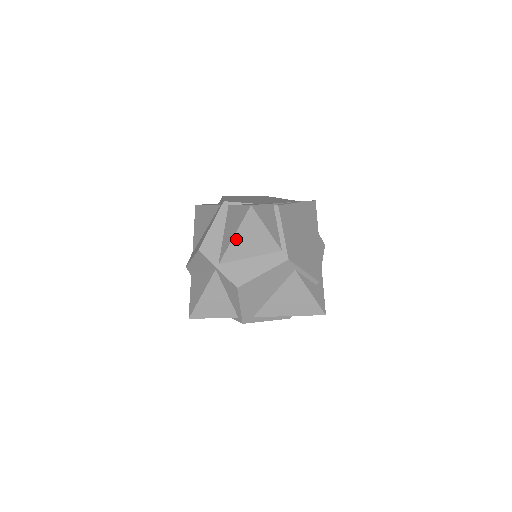
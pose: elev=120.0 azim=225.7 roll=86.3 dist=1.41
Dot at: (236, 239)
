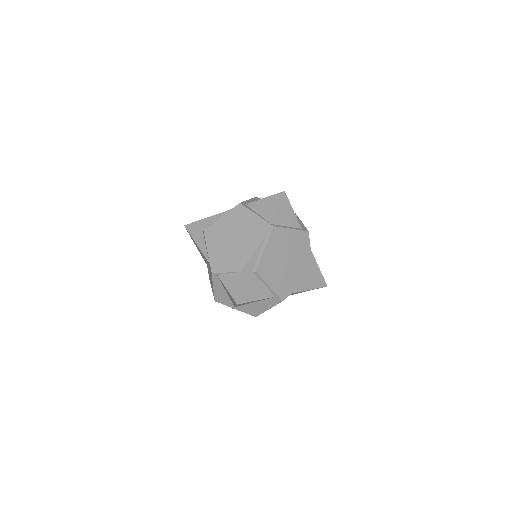
Dot at: (238, 305)
